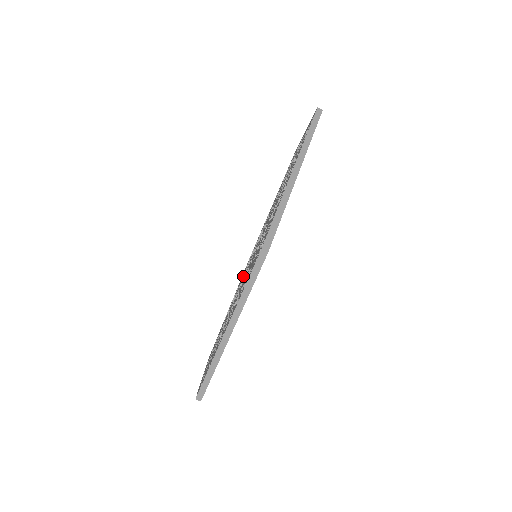
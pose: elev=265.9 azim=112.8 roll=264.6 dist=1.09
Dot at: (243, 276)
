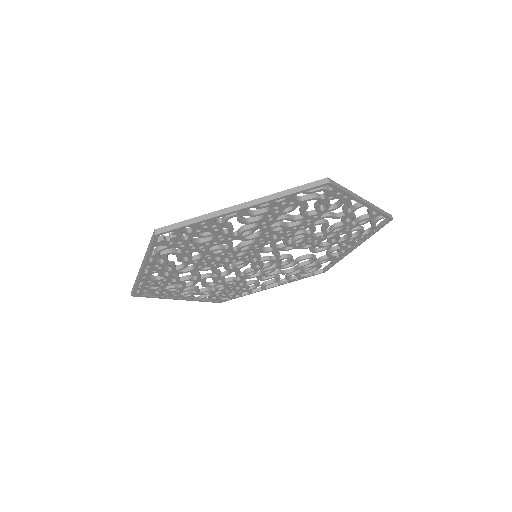
Dot at: occluded
